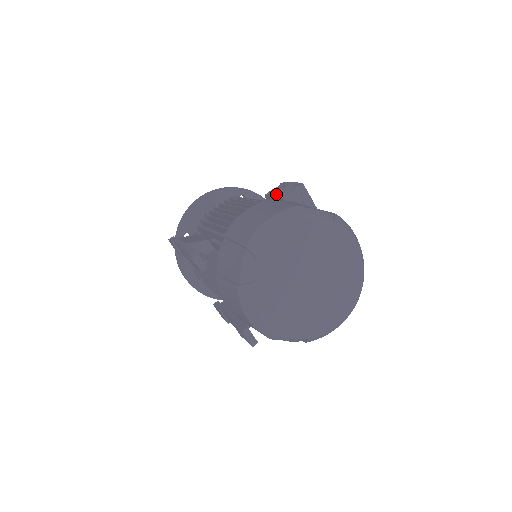
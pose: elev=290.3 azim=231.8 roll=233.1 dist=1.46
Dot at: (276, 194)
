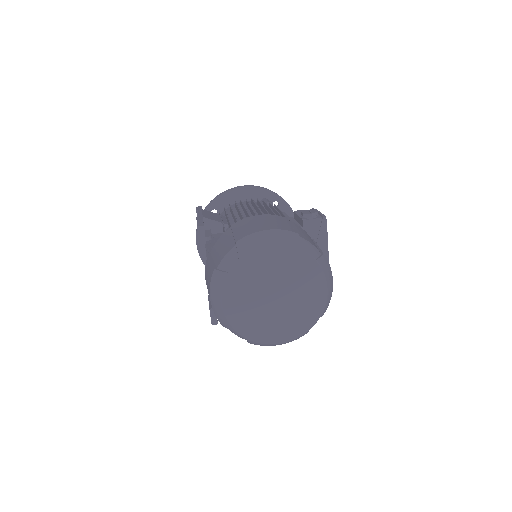
Dot at: (300, 215)
